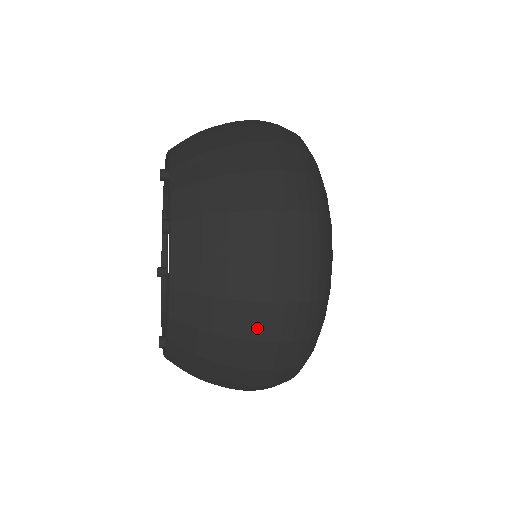
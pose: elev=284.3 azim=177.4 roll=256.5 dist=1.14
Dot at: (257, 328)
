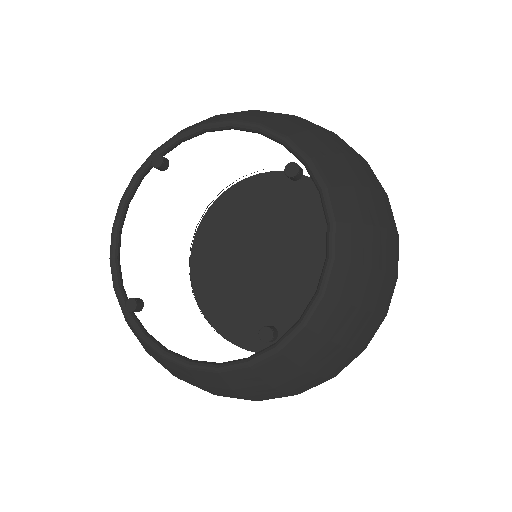
Dot at: occluded
